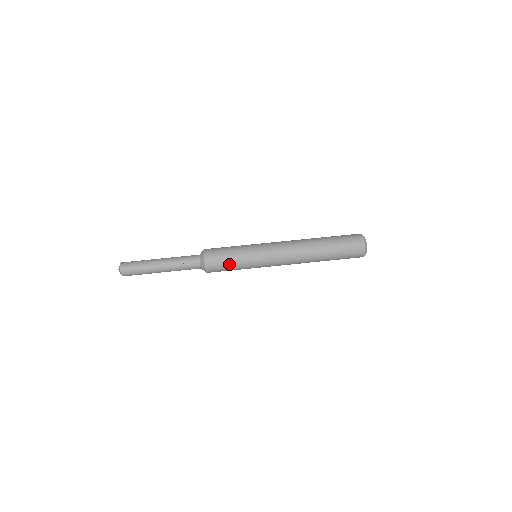
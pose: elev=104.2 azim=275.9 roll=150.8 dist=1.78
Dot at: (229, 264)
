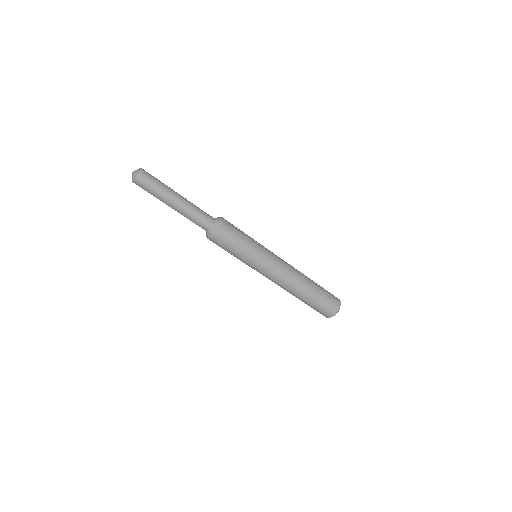
Dot at: (234, 248)
